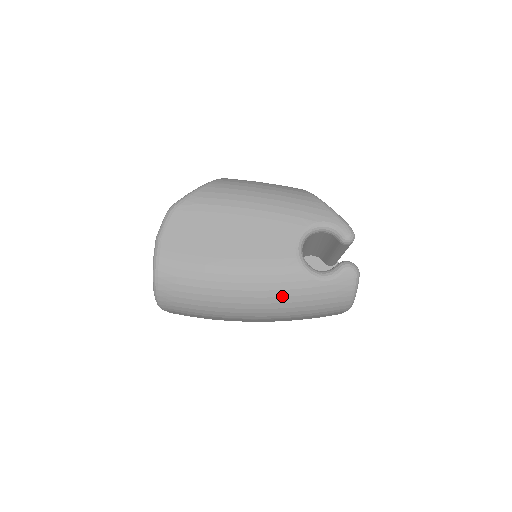
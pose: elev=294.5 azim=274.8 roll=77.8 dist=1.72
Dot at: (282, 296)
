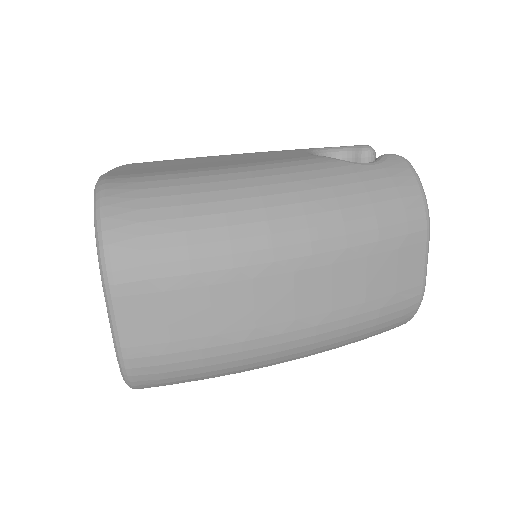
Dot at: (322, 187)
